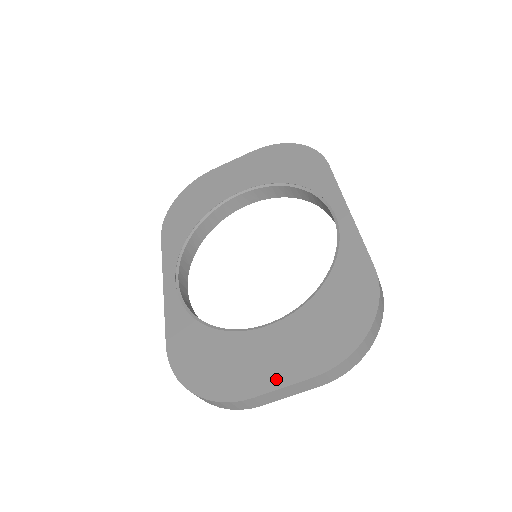
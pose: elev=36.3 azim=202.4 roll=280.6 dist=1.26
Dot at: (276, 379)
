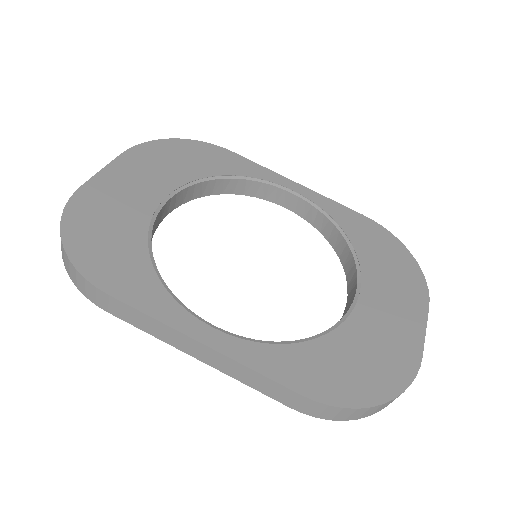
Dot at: (416, 329)
